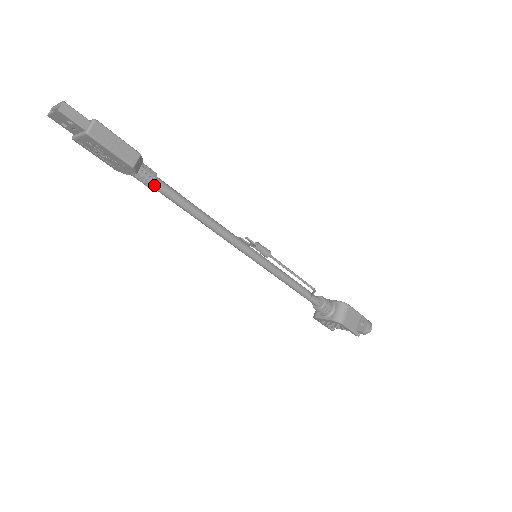
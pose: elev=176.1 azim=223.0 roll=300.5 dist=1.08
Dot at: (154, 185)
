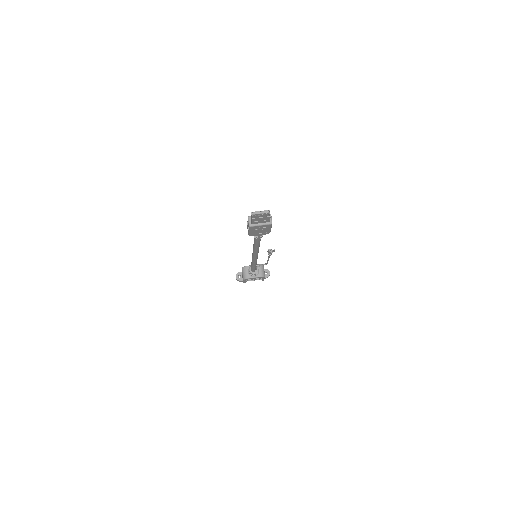
Dot at: occluded
